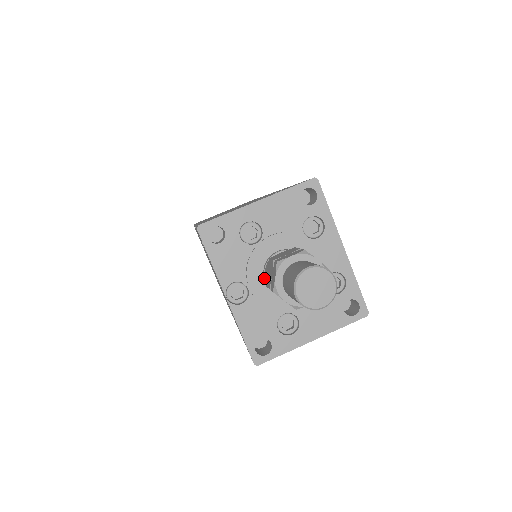
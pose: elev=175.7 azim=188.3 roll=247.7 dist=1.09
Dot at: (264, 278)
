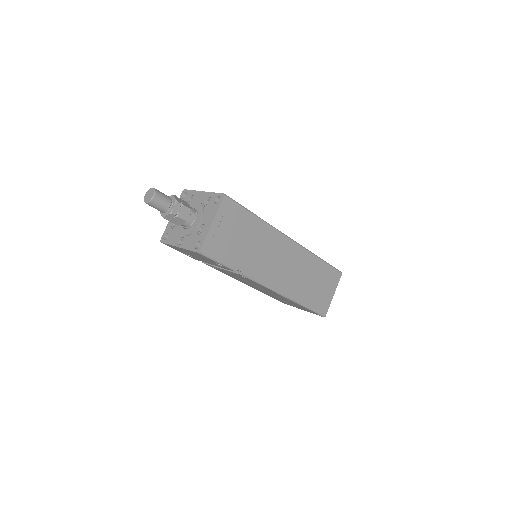
Dot at: (184, 228)
